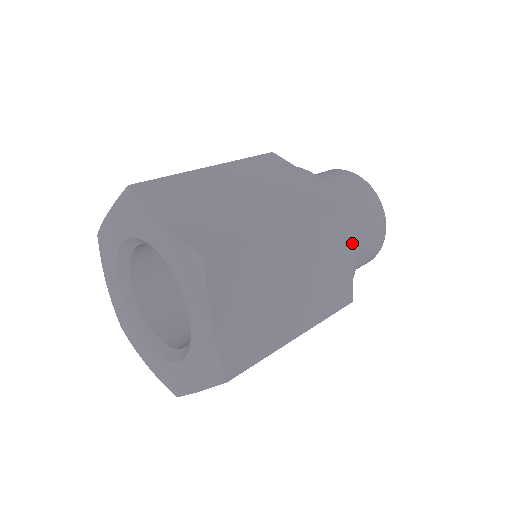
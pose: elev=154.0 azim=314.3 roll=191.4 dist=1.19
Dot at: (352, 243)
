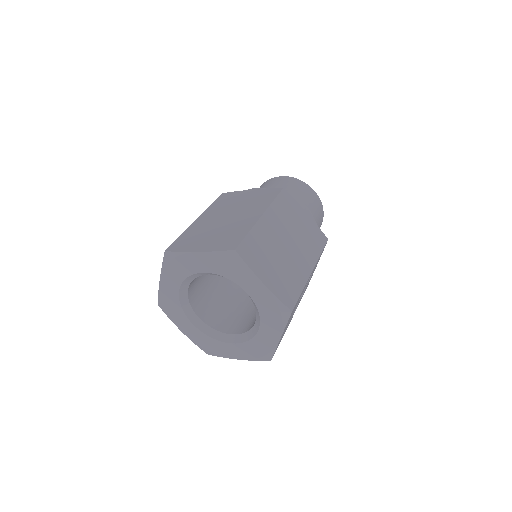
Dot at: (303, 208)
